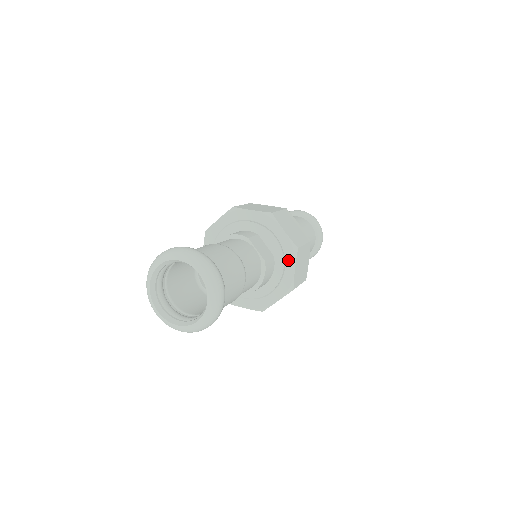
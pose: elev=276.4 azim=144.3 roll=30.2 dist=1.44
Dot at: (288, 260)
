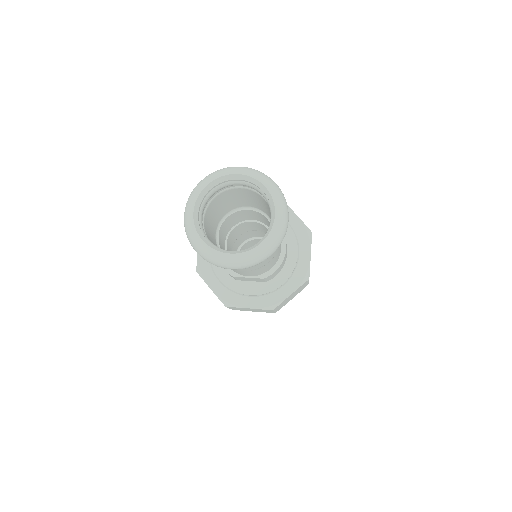
Dot at: occluded
